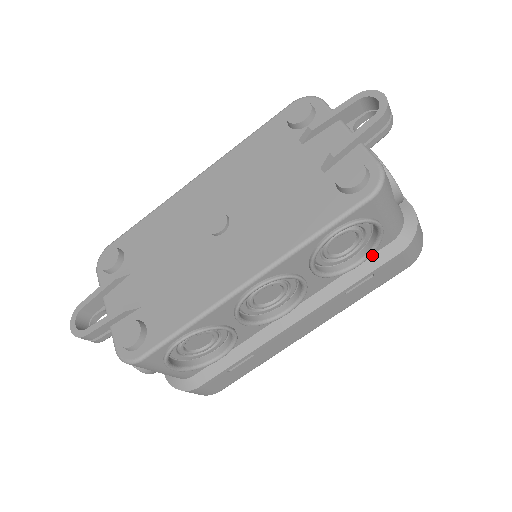
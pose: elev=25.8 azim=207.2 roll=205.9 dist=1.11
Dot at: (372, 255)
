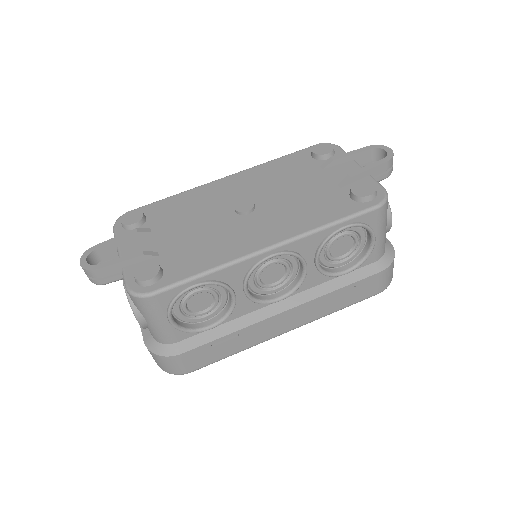
Dot at: (358, 269)
